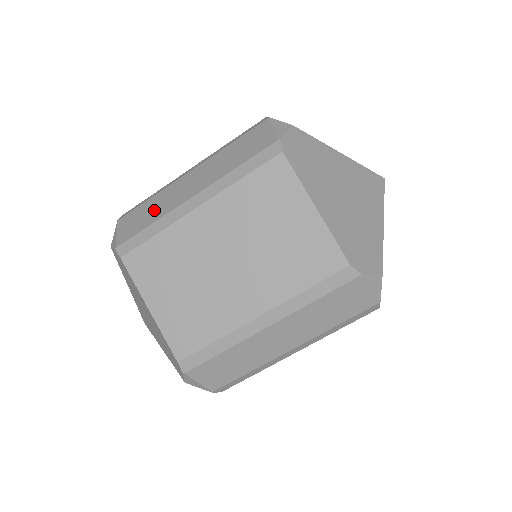
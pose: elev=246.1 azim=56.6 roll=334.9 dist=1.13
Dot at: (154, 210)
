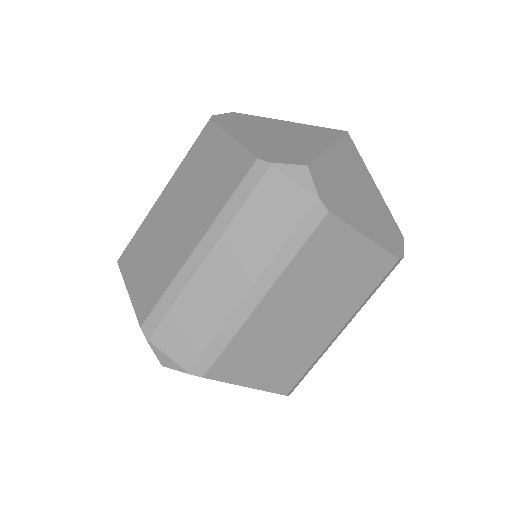
Dot at: occluded
